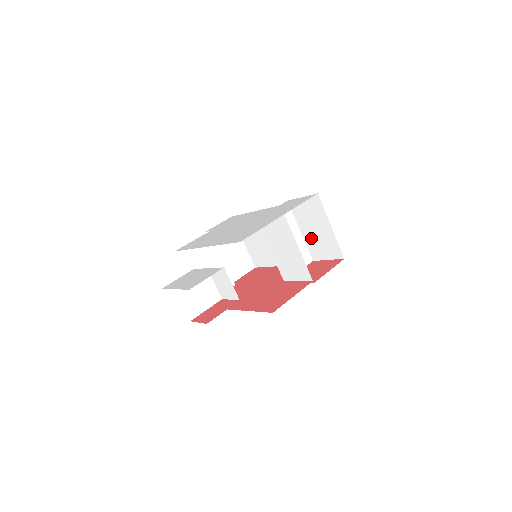
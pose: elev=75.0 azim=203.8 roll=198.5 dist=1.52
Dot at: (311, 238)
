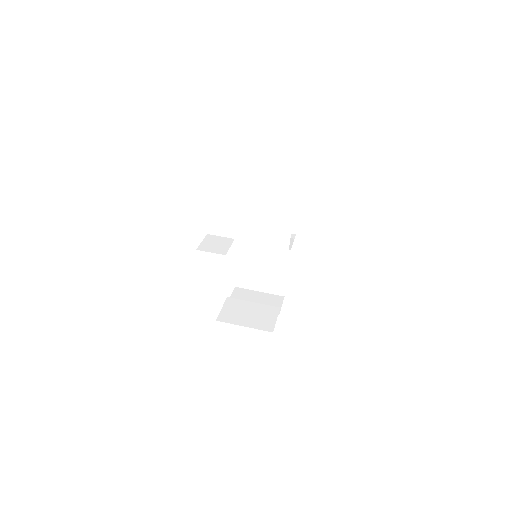
Dot at: occluded
